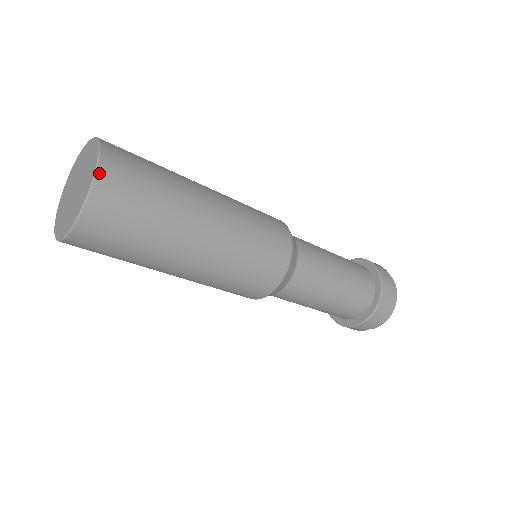
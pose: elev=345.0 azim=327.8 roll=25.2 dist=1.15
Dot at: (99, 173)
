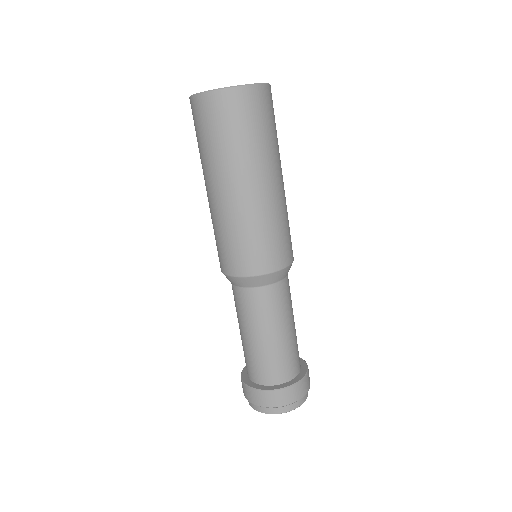
Dot at: (267, 86)
